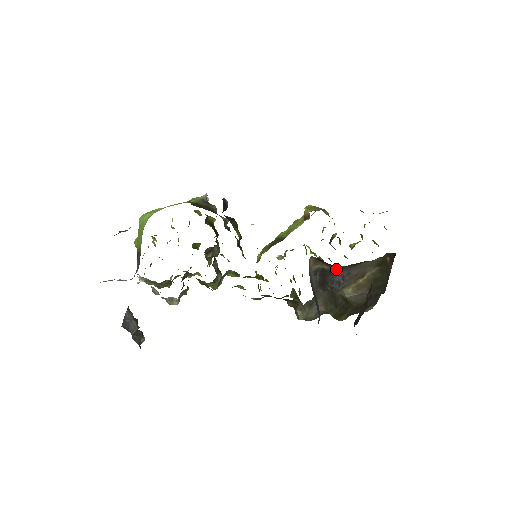
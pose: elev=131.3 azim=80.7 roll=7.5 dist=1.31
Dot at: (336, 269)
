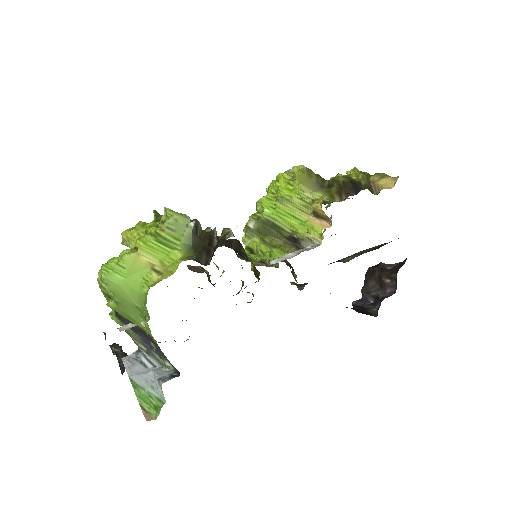
Dot at: occluded
